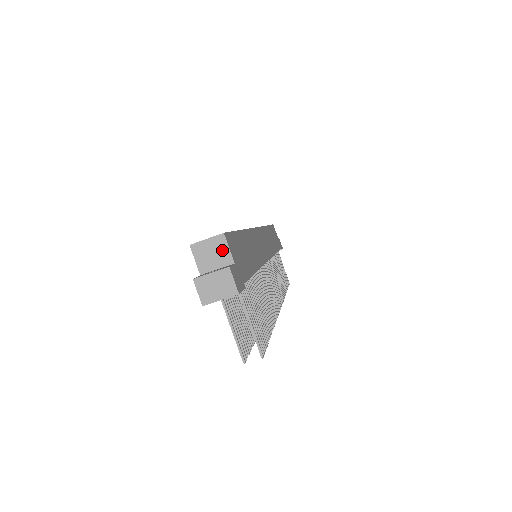
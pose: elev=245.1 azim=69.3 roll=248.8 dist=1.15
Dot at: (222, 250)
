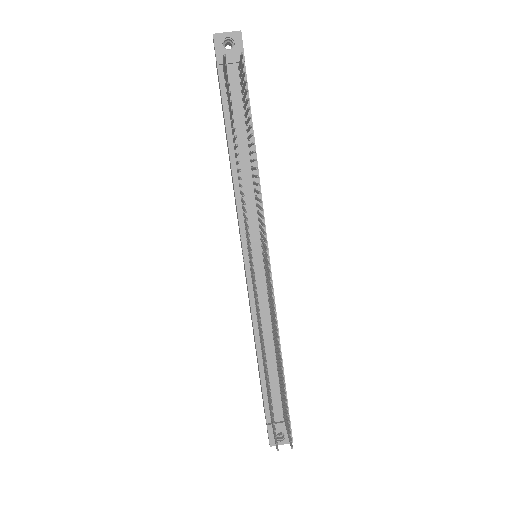
Dot at: occluded
